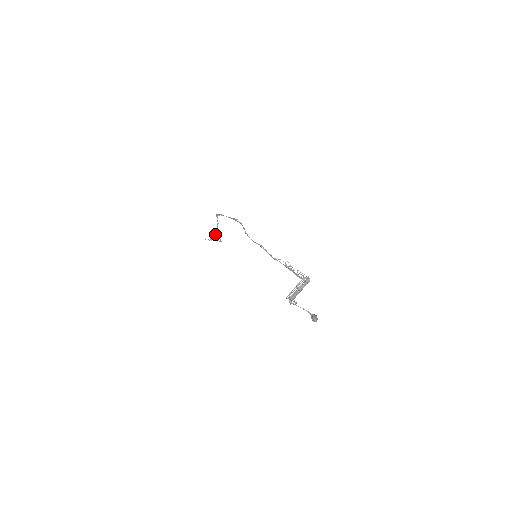
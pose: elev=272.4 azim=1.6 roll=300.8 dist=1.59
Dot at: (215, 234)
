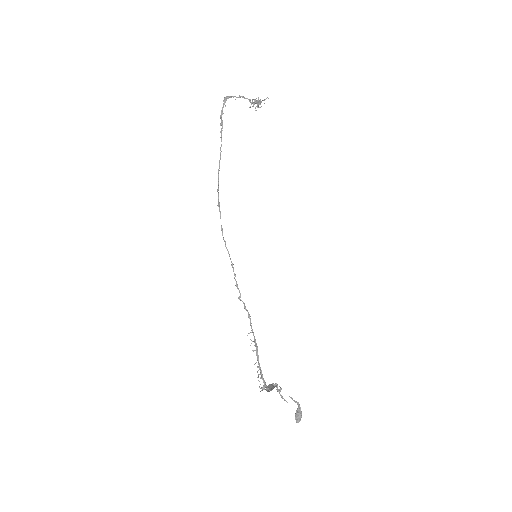
Dot at: (251, 103)
